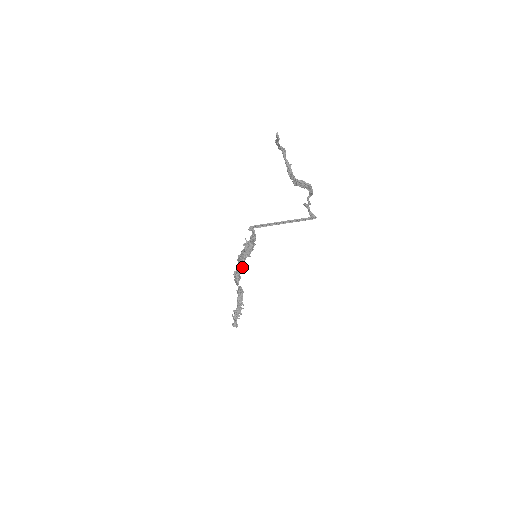
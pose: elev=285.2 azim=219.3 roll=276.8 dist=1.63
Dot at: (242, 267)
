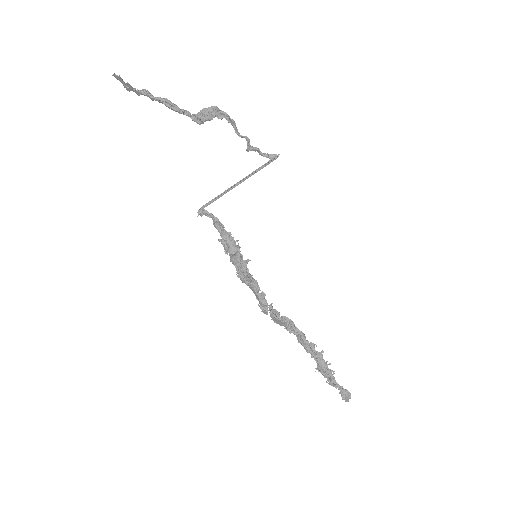
Dot at: (258, 289)
